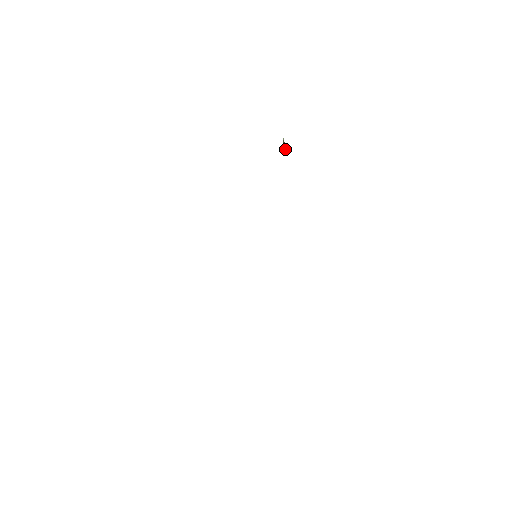
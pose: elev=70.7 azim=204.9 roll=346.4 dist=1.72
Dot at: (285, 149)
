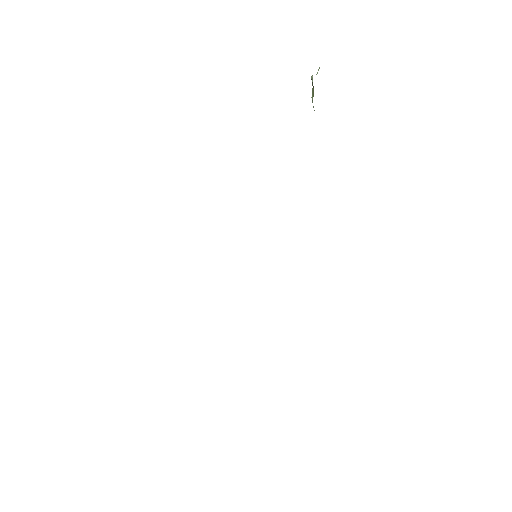
Dot at: (312, 102)
